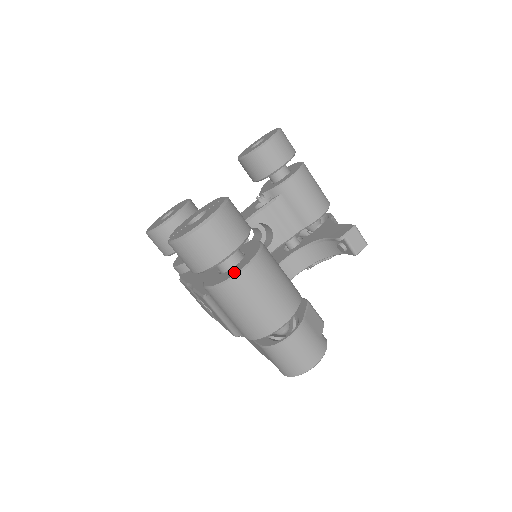
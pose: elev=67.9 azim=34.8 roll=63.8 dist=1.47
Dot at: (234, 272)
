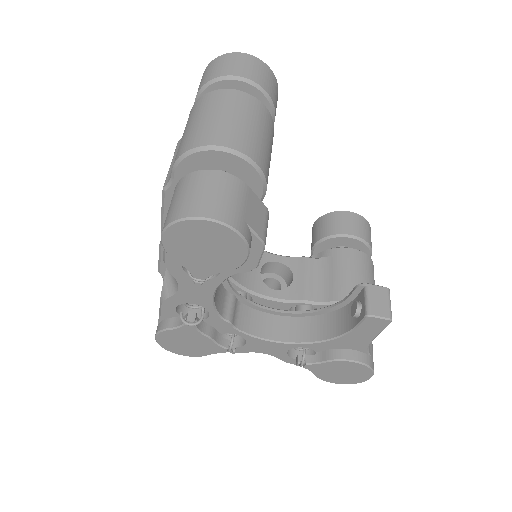
Dot at: occluded
